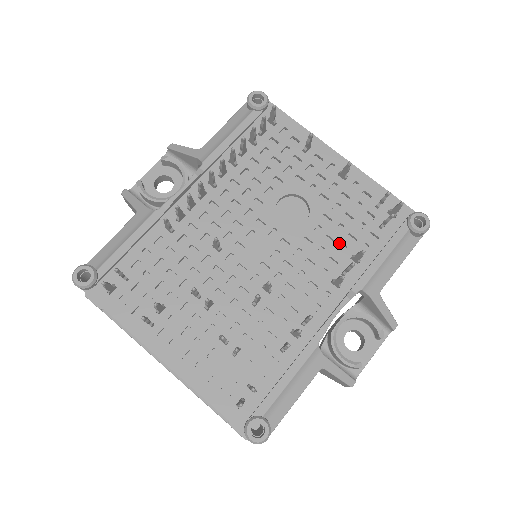
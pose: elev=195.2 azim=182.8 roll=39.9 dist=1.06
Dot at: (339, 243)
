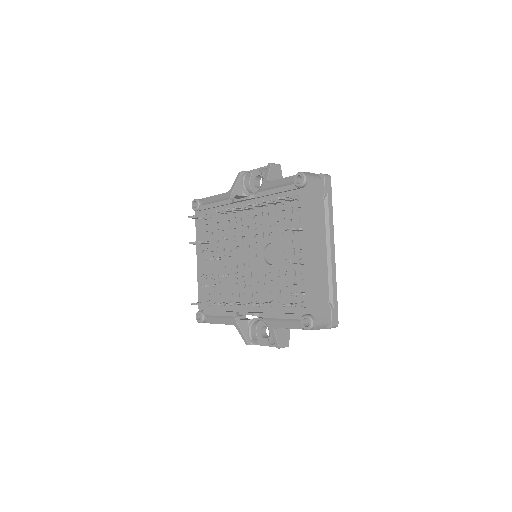
Dot at: (274, 290)
